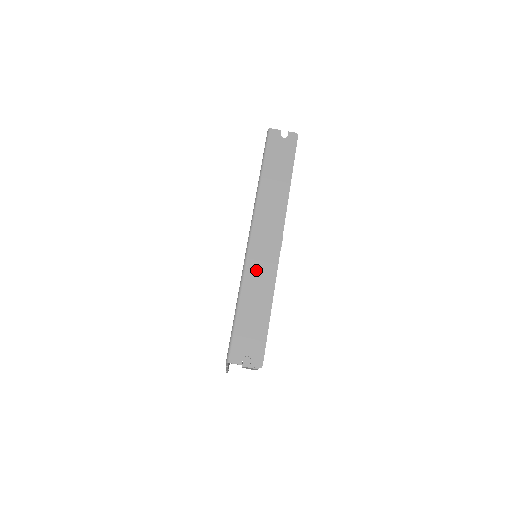
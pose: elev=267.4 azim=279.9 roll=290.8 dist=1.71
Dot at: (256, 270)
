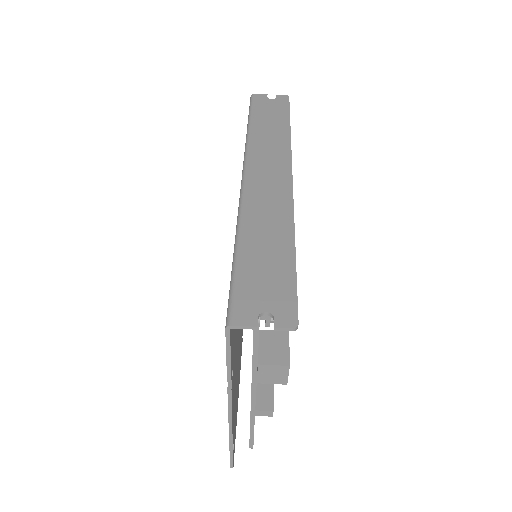
Dot at: (260, 206)
